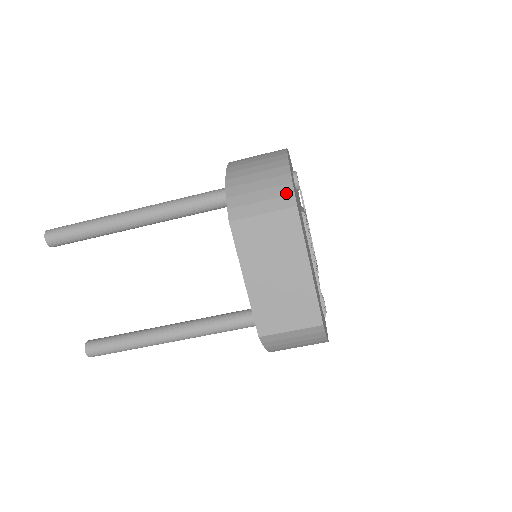
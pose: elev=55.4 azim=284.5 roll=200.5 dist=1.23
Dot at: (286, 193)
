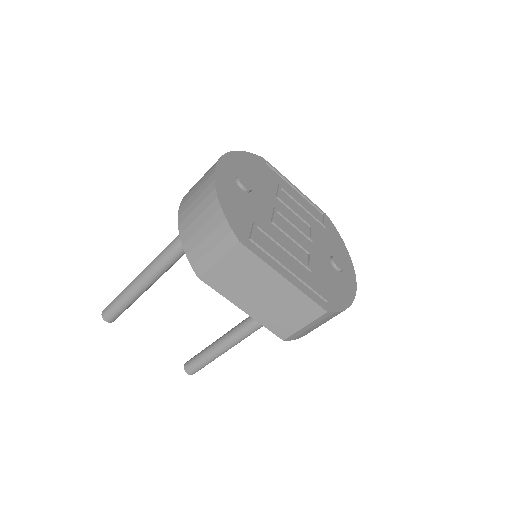
Dot at: (225, 232)
